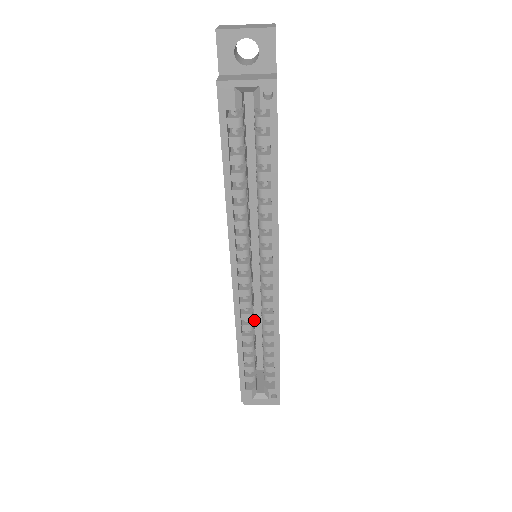
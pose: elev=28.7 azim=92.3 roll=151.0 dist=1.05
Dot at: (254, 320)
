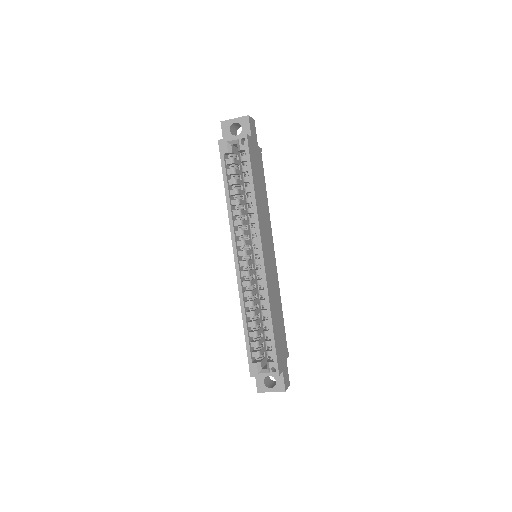
Dot at: (259, 309)
